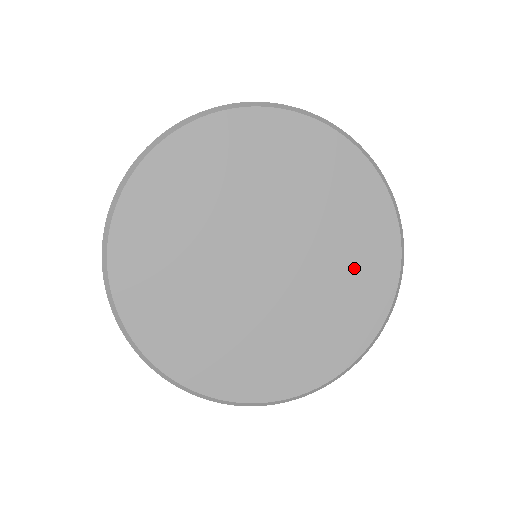
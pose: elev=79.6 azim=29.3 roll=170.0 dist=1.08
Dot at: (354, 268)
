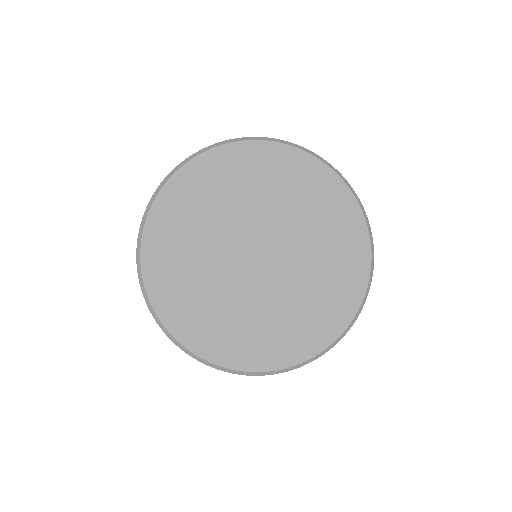
Dot at: (313, 204)
